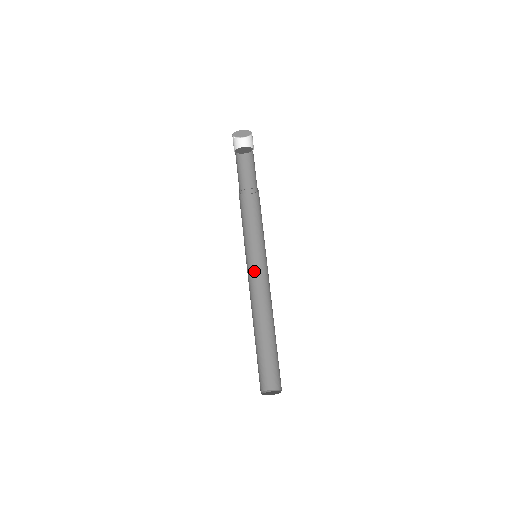
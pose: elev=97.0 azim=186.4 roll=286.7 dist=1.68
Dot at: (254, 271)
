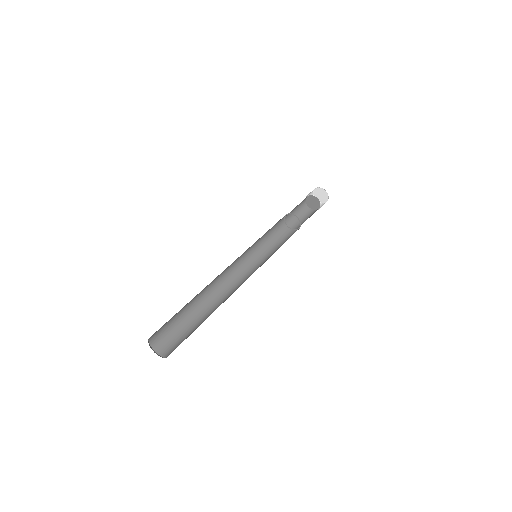
Dot at: (240, 264)
